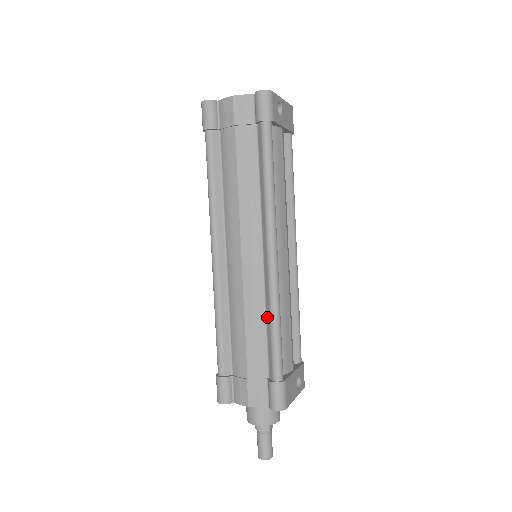
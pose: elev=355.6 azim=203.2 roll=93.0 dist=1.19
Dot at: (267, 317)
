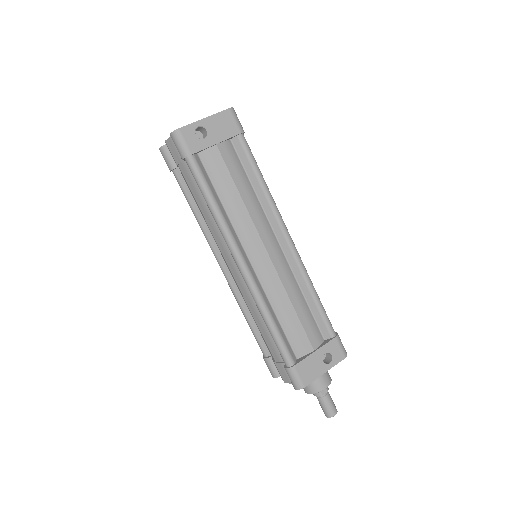
Dot at: occluded
